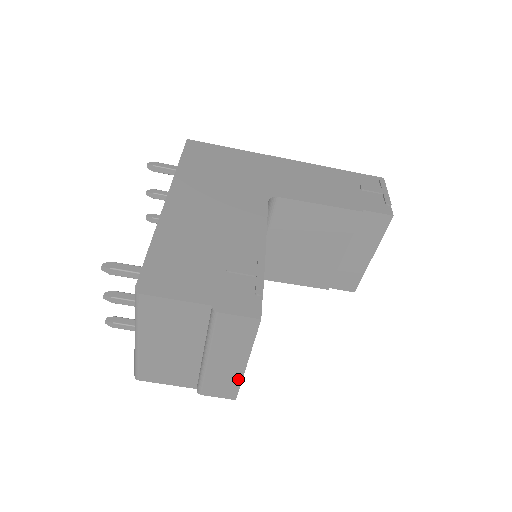
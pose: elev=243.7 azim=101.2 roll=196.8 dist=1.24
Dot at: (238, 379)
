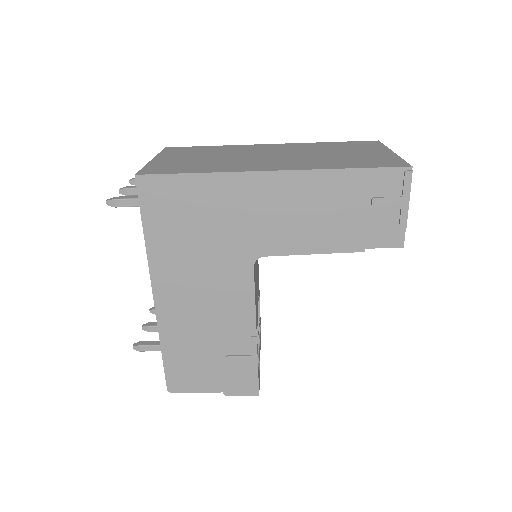
Dot at: occluded
